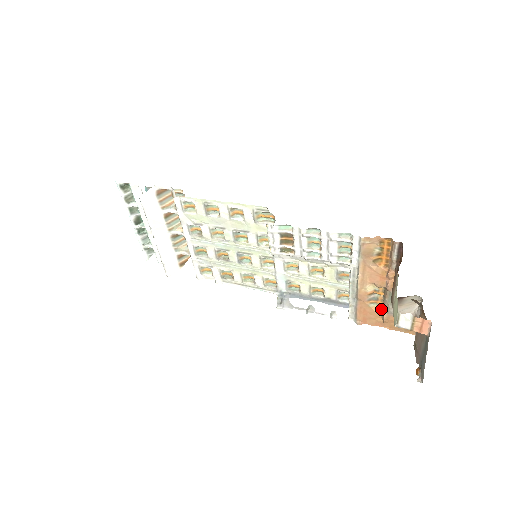
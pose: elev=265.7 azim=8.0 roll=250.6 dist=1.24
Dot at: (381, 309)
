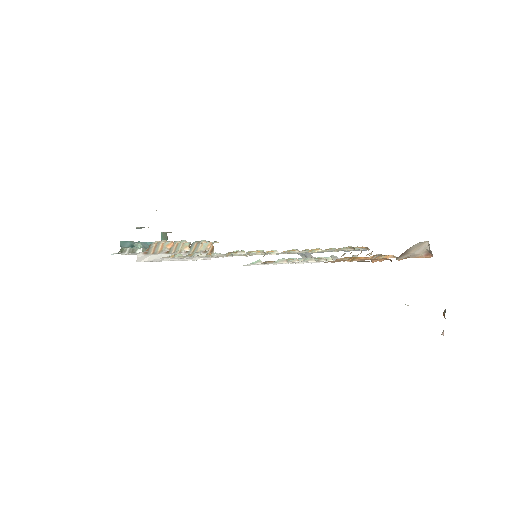
Dot at: (393, 255)
